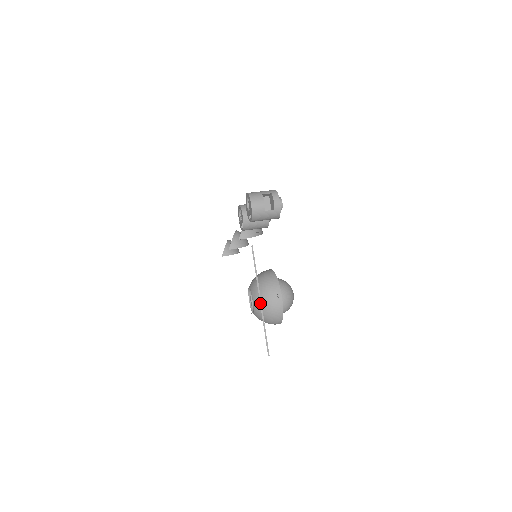
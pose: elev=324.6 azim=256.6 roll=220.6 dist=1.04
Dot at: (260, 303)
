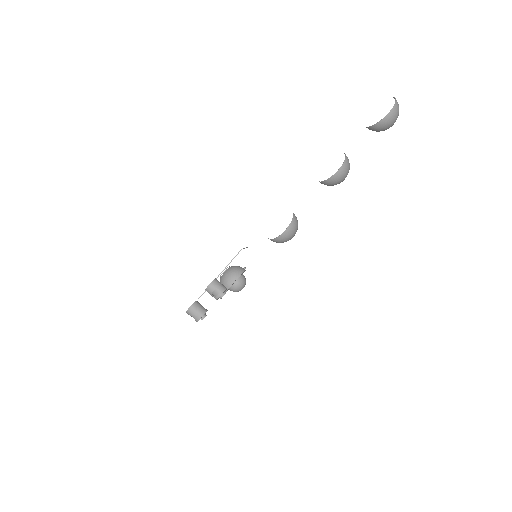
Dot at: occluded
